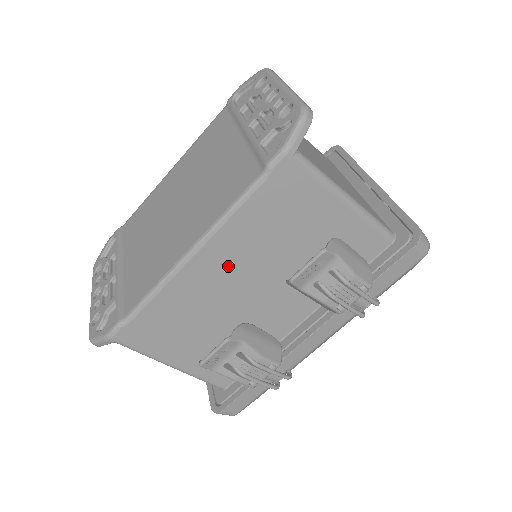
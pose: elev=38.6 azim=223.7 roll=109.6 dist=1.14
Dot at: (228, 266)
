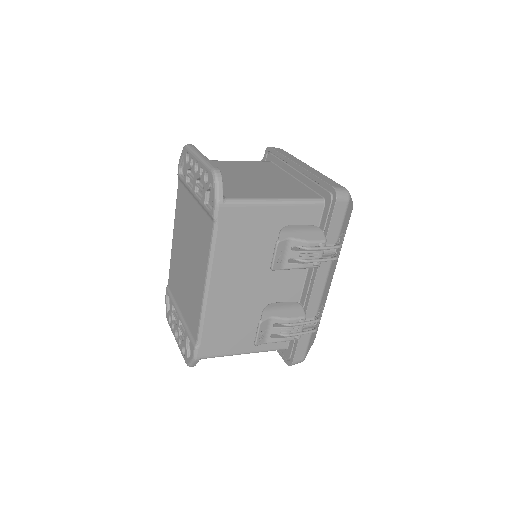
Dot at: (233, 281)
